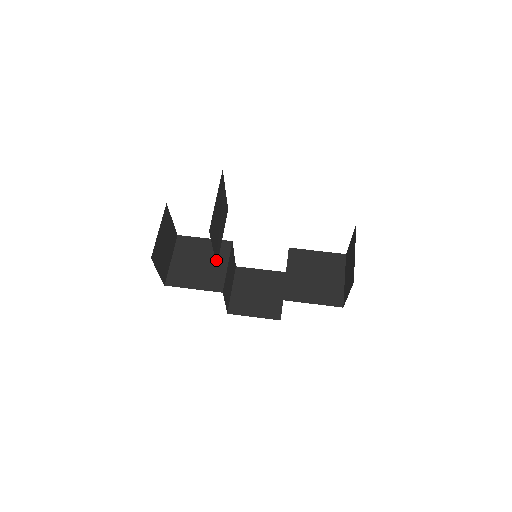
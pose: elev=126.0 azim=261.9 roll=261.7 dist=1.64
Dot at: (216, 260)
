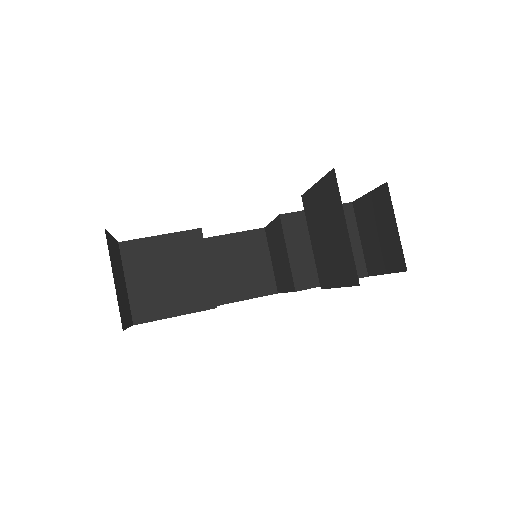
Dot at: occluded
